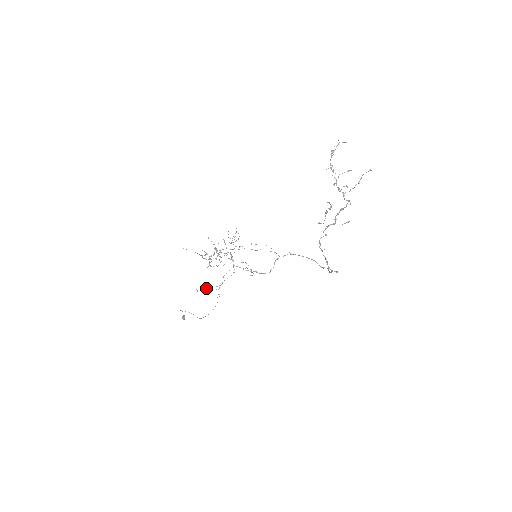
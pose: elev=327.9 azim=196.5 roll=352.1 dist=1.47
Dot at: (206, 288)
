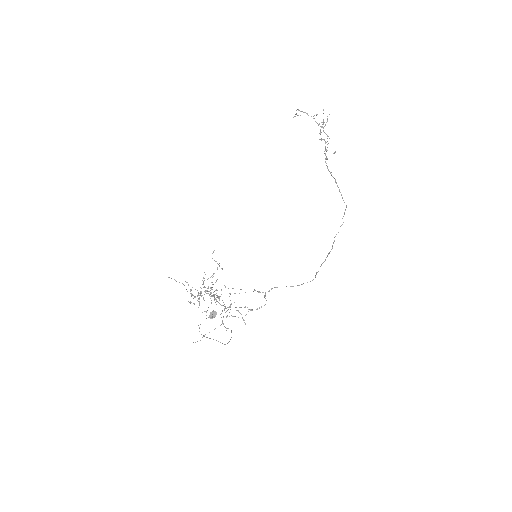
Dot at: (205, 334)
